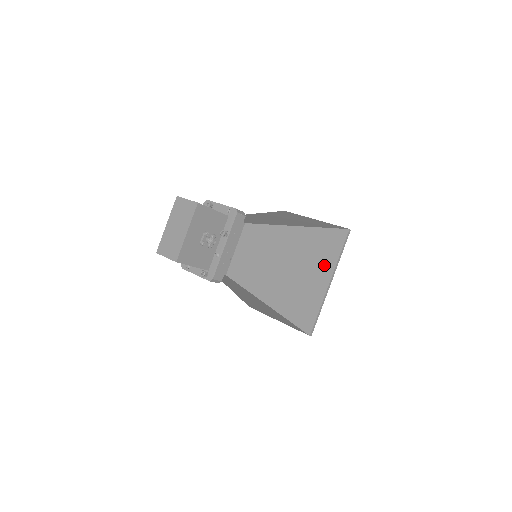
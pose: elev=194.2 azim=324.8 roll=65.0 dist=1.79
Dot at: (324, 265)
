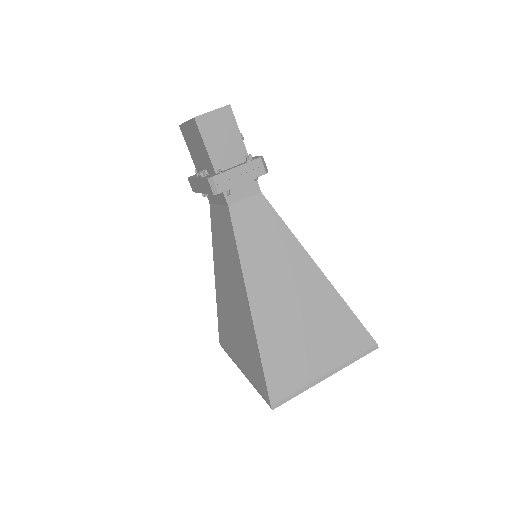
Dot at: occluded
